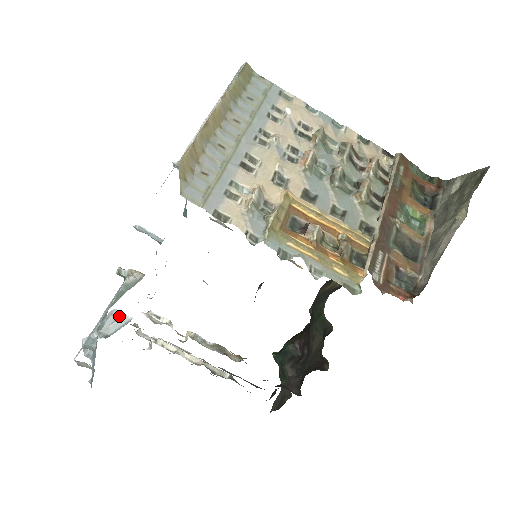
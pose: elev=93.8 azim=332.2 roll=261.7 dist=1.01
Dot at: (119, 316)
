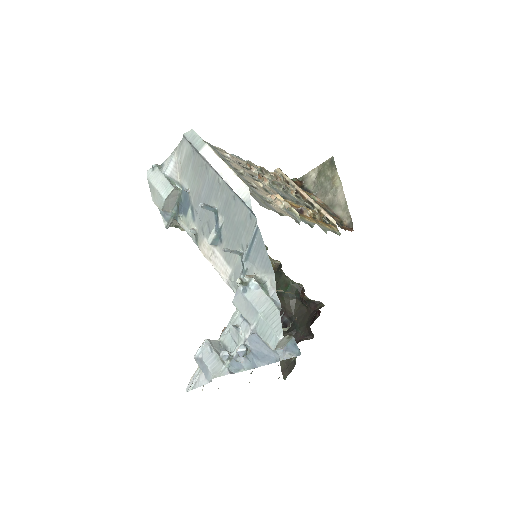
Dot at: (235, 327)
